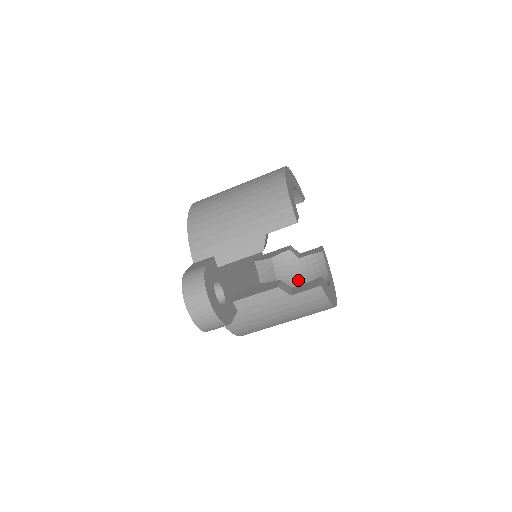
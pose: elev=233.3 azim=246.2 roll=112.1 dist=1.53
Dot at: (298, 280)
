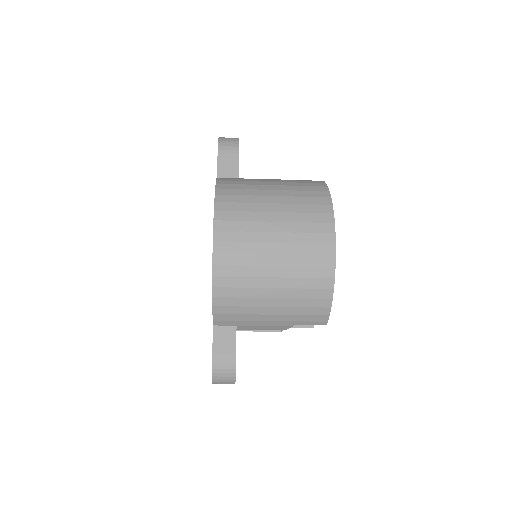
Dot at: occluded
